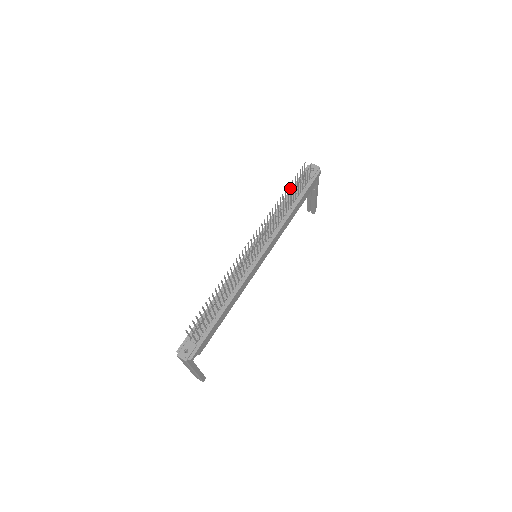
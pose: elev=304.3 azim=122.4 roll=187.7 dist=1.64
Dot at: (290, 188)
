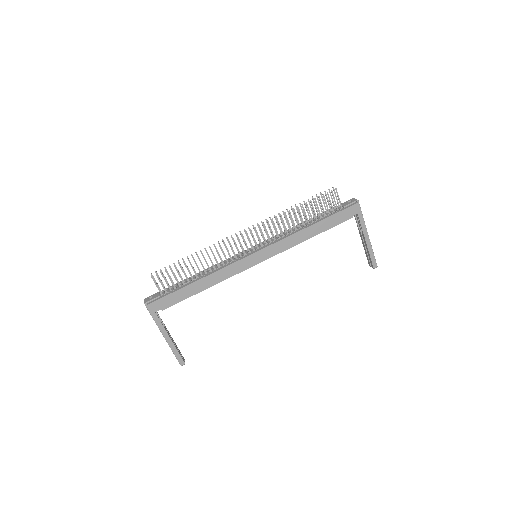
Dot at: (310, 206)
